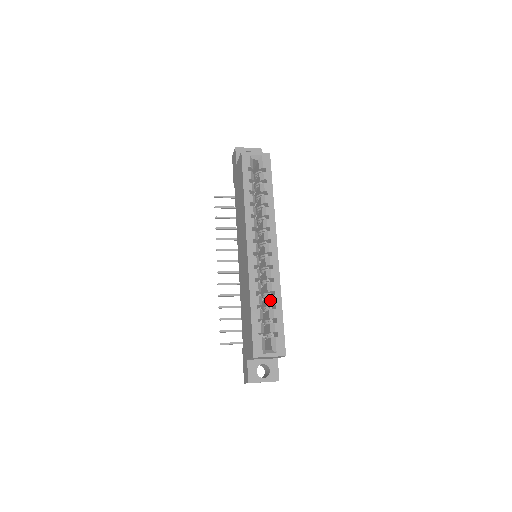
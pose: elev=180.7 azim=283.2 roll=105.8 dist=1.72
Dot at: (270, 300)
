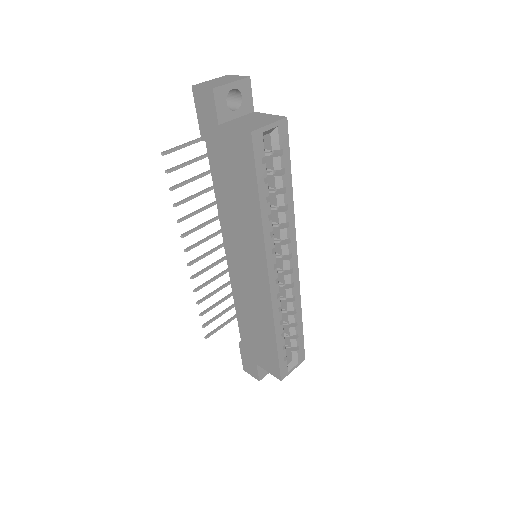
Dot at: (291, 319)
